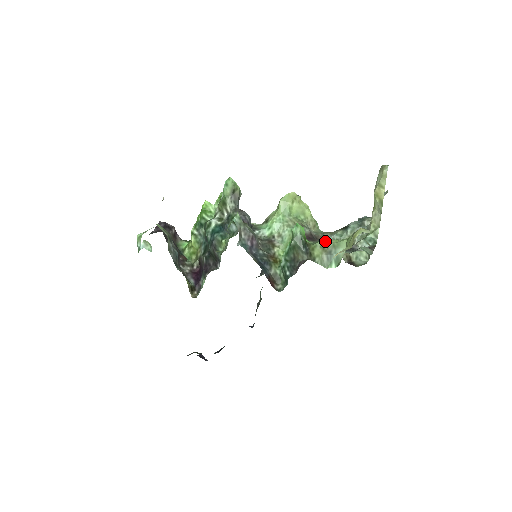
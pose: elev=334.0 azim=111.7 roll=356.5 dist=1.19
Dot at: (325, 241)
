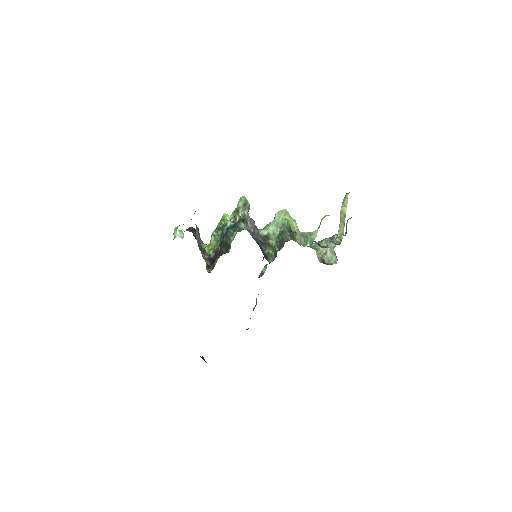
Dot at: (304, 232)
